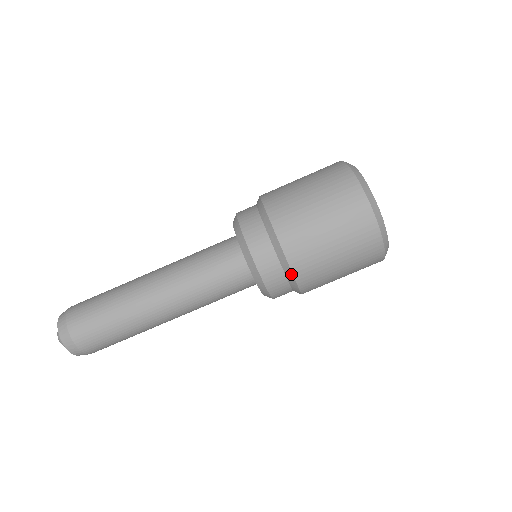
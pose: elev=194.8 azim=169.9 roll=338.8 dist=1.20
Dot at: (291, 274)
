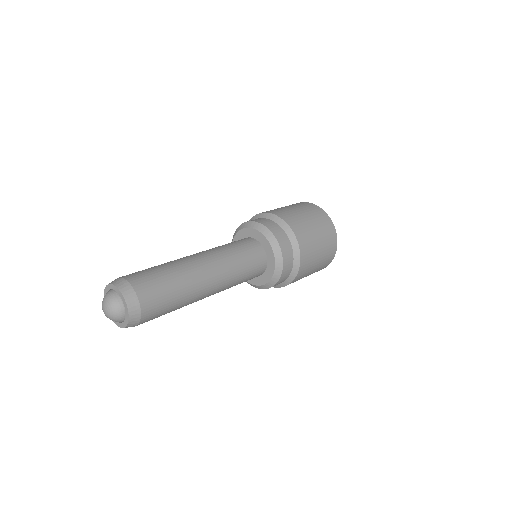
Dot at: (299, 258)
